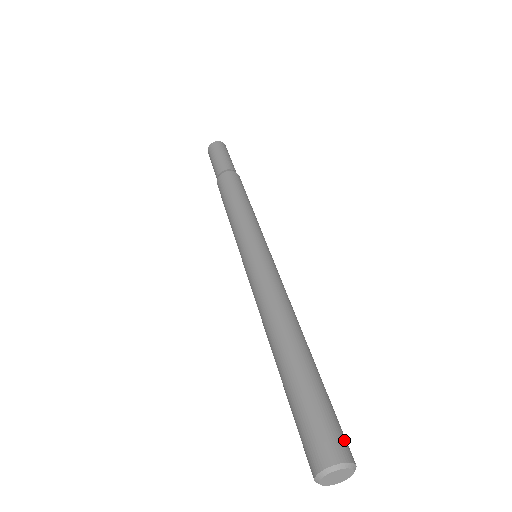
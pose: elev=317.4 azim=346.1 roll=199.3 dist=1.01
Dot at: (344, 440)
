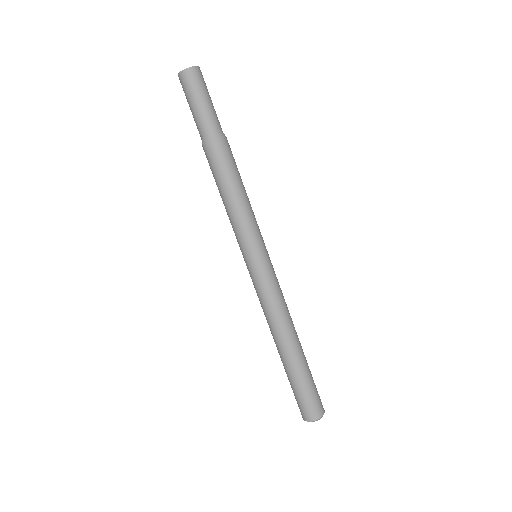
Dot at: (320, 399)
